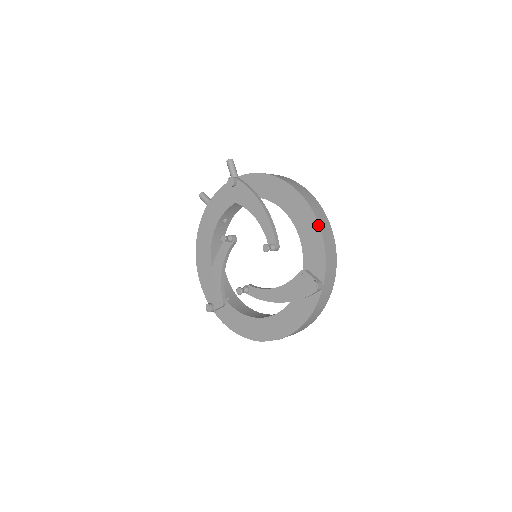
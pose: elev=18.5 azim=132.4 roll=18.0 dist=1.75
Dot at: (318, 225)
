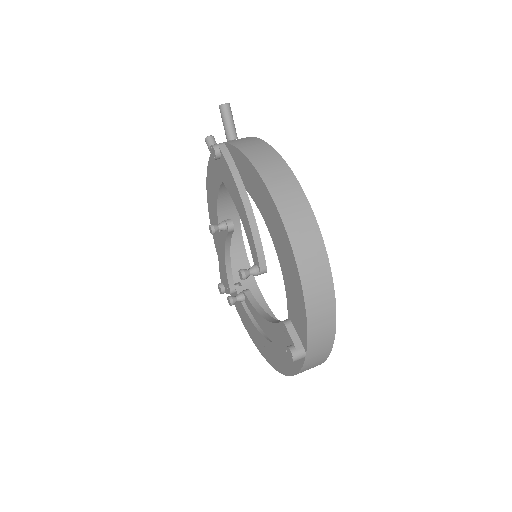
Dot at: (298, 276)
